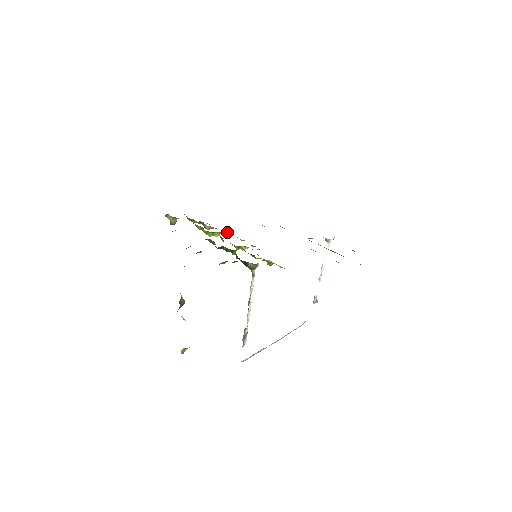
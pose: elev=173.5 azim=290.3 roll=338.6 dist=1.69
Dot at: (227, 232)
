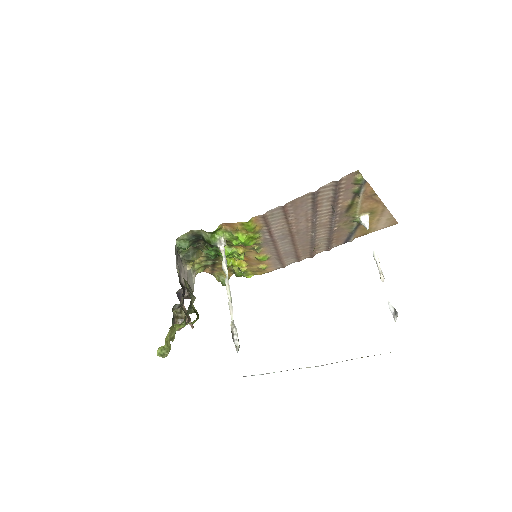
Dot at: (261, 267)
